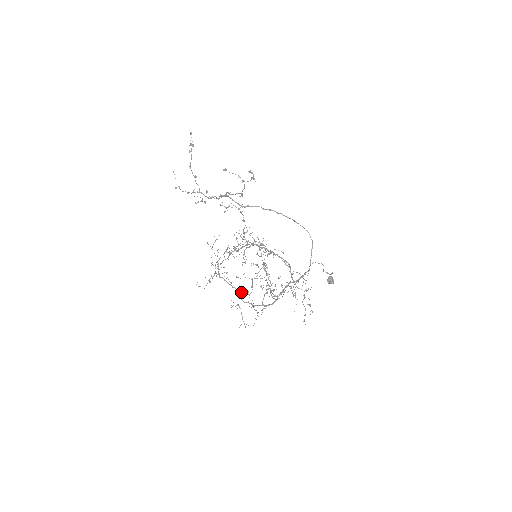
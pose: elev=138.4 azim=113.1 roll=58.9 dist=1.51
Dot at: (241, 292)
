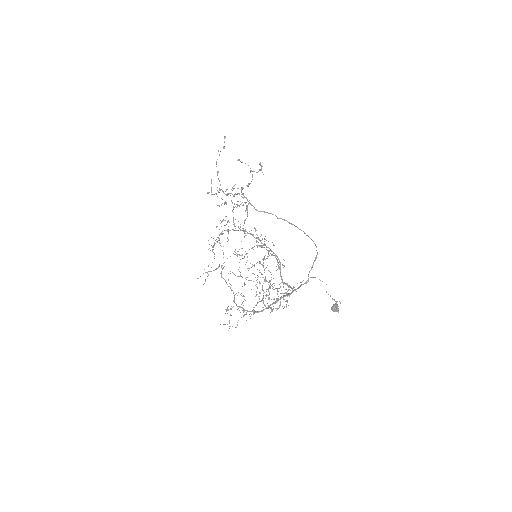
Dot at: occluded
